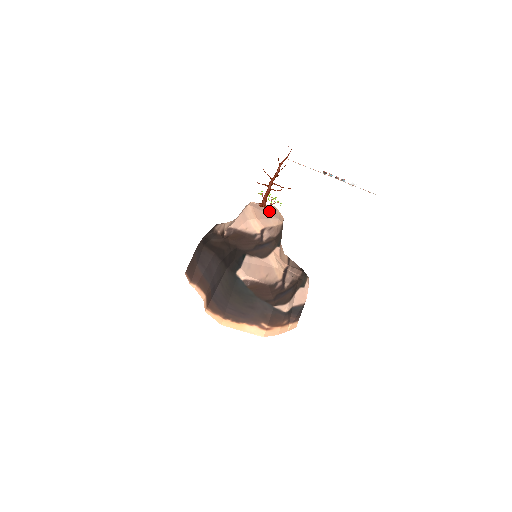
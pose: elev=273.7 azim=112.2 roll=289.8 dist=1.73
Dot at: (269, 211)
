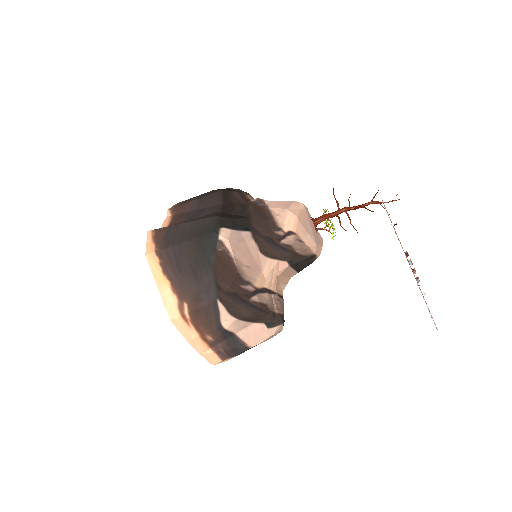
Dot at: (315, 231)
